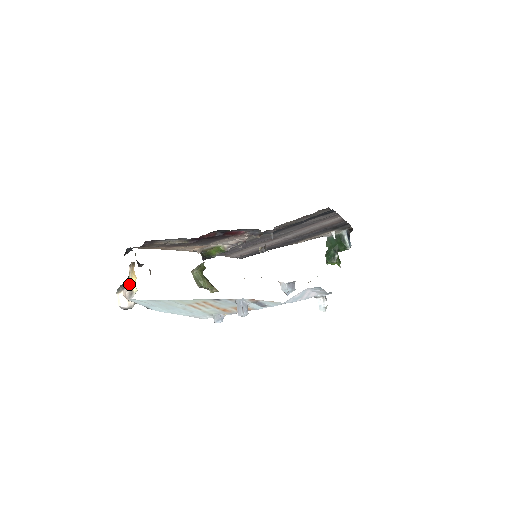
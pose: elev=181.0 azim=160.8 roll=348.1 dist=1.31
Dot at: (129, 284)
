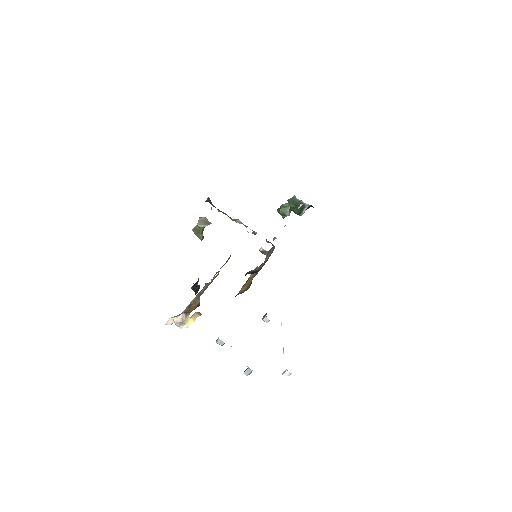
Dot at: (183, 316)
